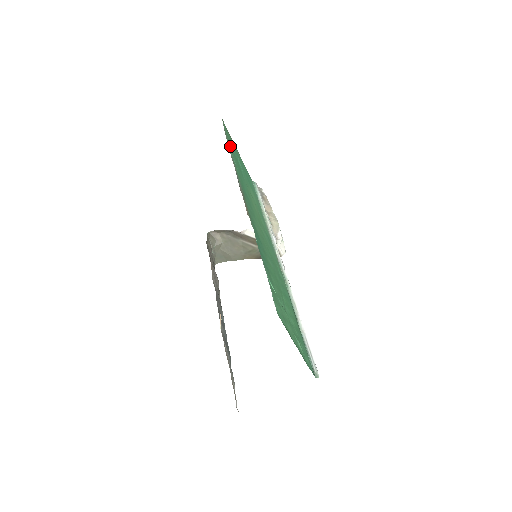
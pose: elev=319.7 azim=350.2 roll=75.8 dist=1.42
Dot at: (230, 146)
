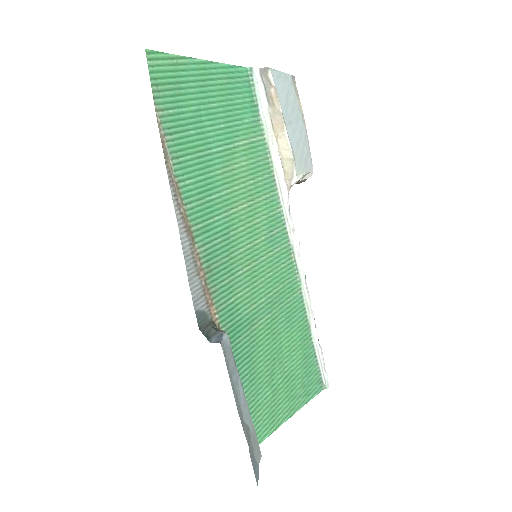
Dot at: (175, 134)
